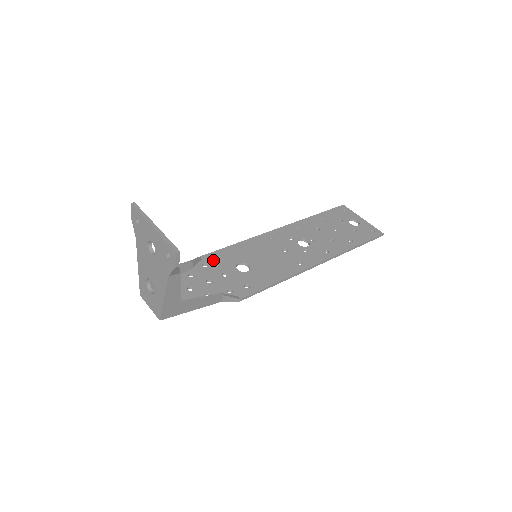
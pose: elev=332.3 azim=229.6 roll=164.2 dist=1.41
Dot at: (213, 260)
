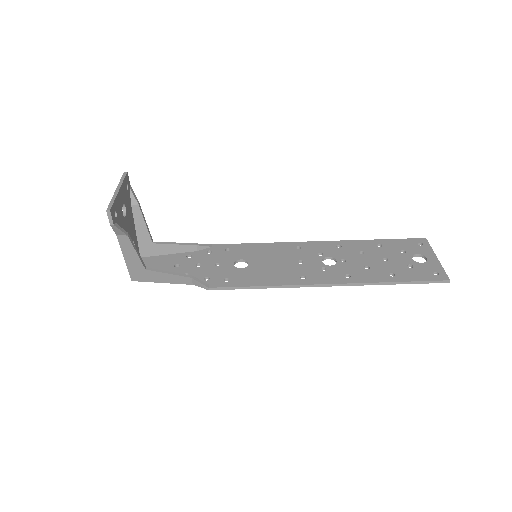
Dot at: (221, 250)
